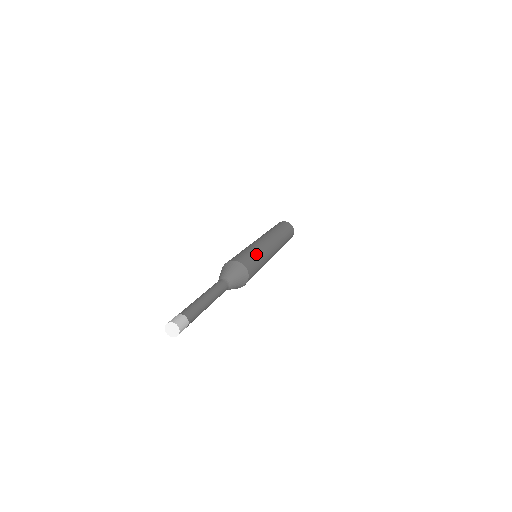
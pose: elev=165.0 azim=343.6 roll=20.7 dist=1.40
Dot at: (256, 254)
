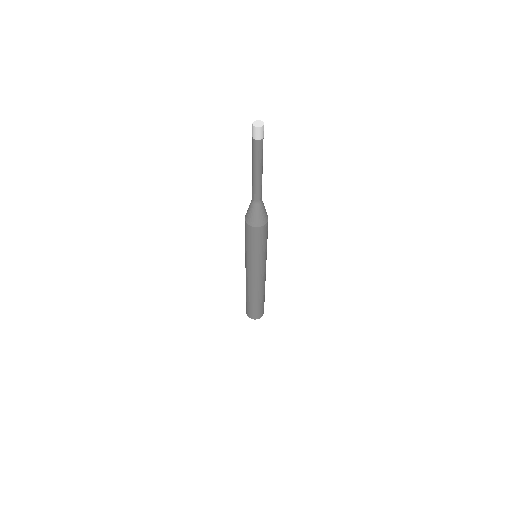
Dot at: occluded
